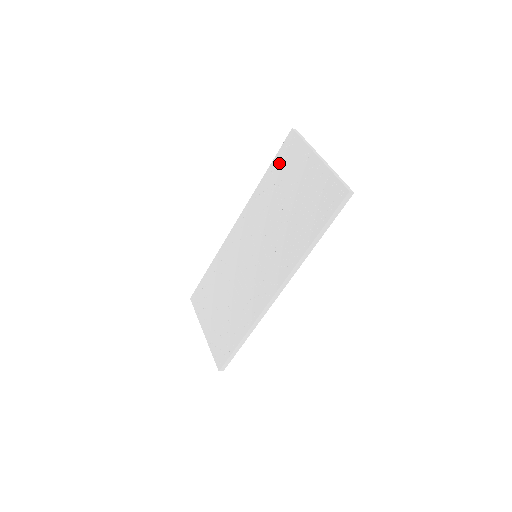
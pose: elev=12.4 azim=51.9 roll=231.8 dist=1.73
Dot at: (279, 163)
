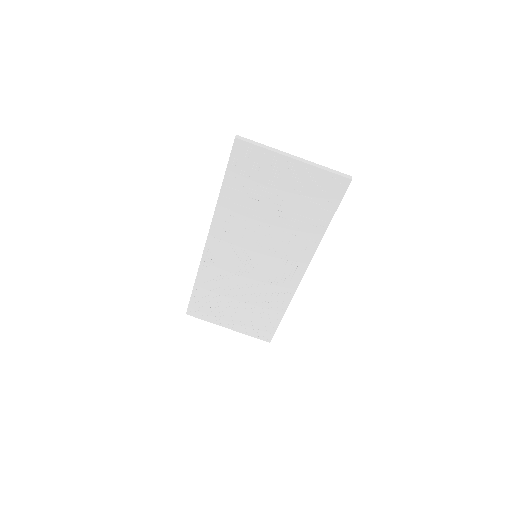
Dot at: (237, 175)
